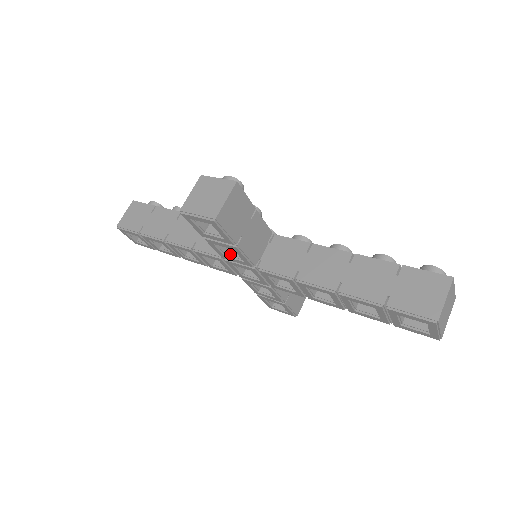
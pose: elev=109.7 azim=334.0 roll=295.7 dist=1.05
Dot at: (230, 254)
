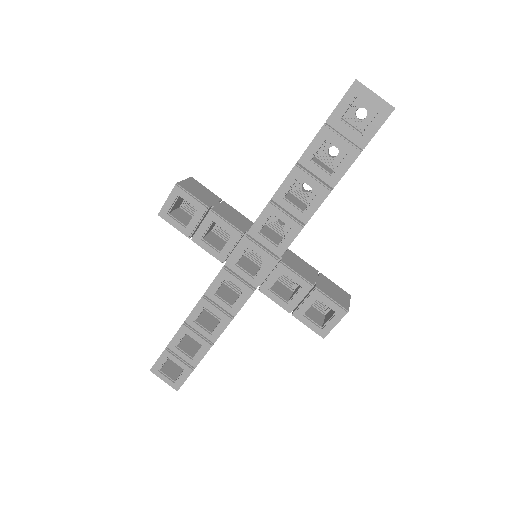
Dot at: (223, 248)
